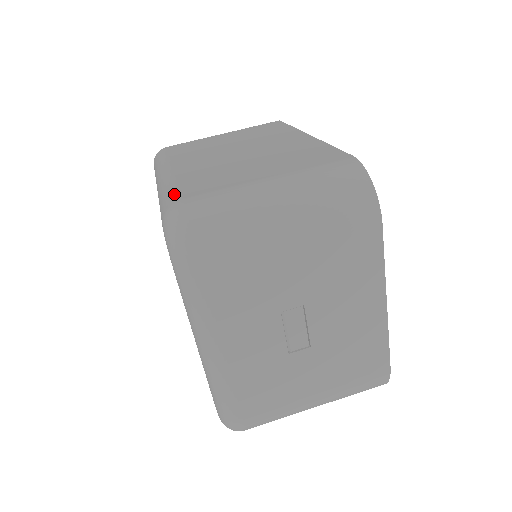
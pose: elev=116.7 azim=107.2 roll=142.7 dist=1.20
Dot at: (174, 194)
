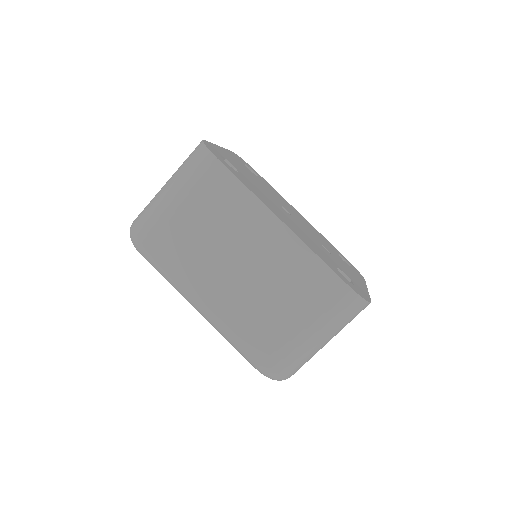
Dot at: (250, 354)
